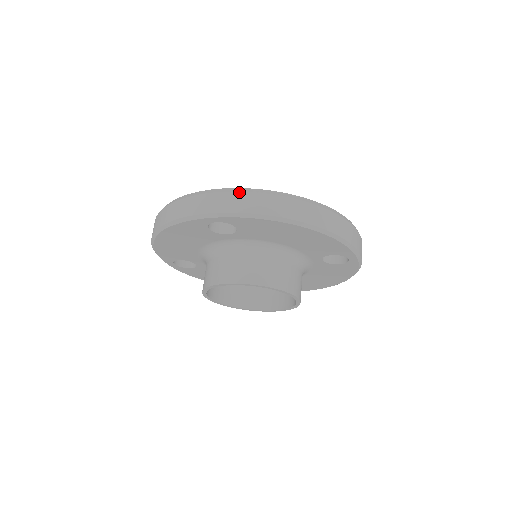
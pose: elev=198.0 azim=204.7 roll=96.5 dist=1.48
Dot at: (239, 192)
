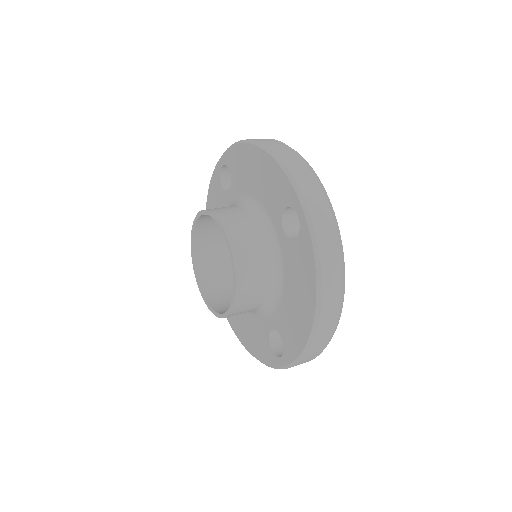
Dot at: occluded
